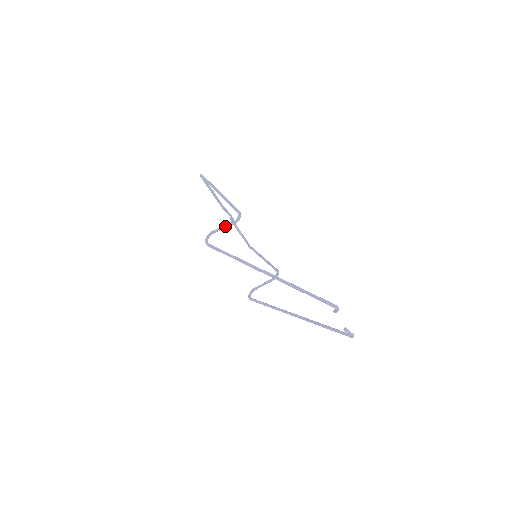
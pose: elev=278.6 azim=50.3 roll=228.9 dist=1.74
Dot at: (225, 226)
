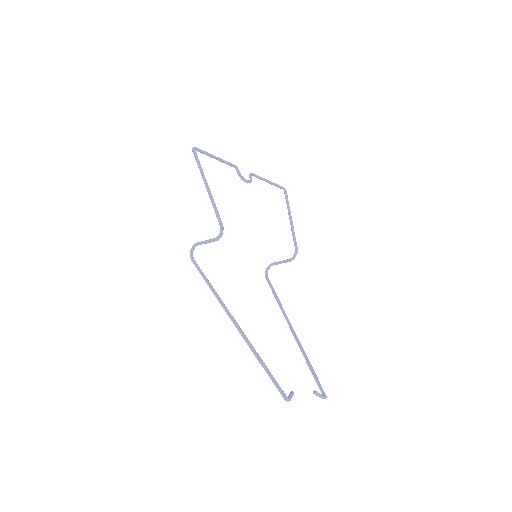
Dot at: (207, 242)
